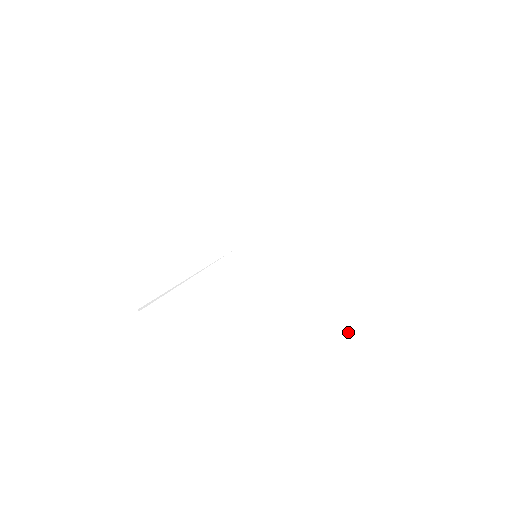
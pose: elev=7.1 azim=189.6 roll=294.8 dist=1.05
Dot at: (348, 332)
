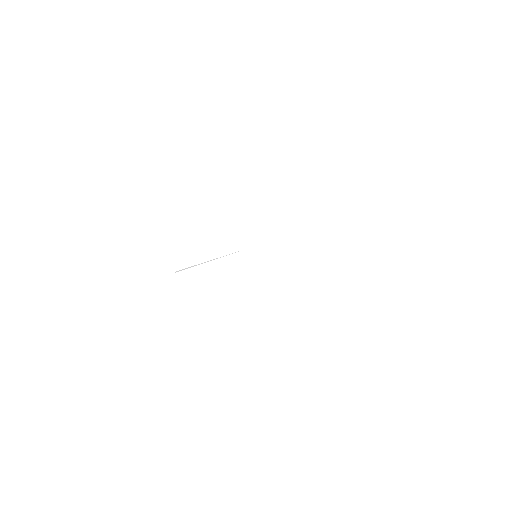
Dot at: (302, 309)
